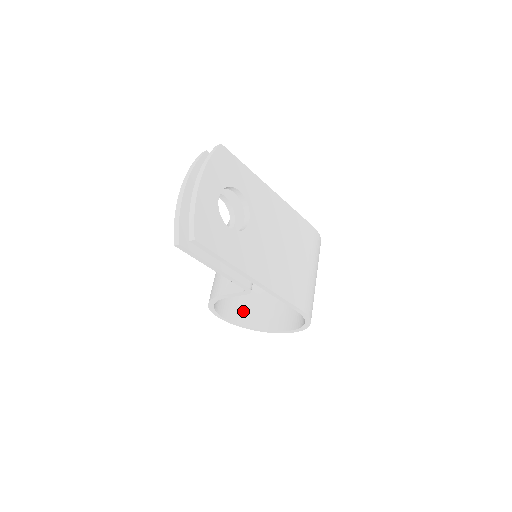
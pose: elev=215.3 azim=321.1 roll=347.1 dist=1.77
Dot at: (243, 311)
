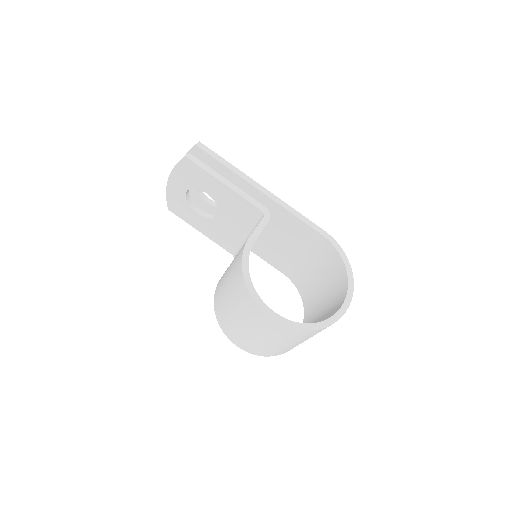
Dot at: occluded
